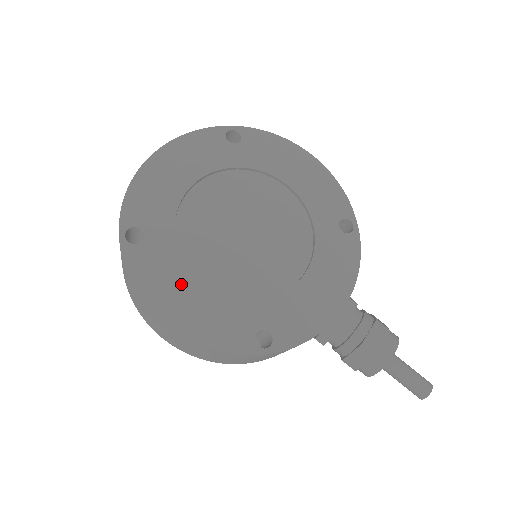
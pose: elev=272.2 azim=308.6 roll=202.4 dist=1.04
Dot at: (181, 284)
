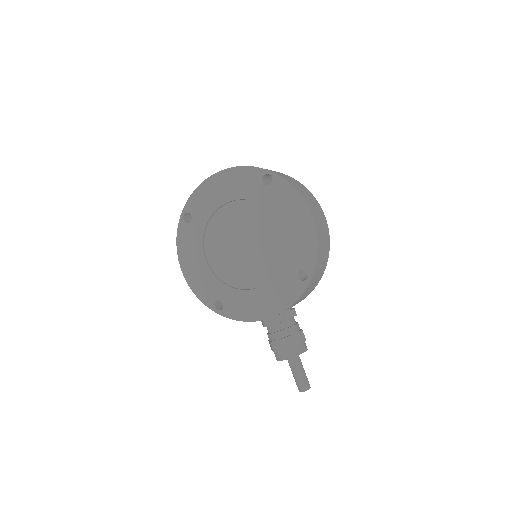
Dot at: (196, 255)
